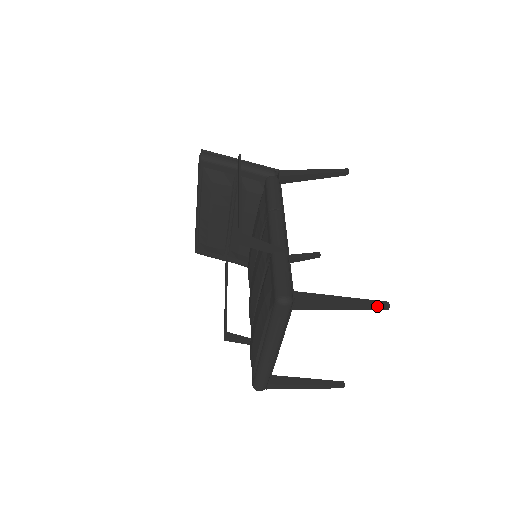
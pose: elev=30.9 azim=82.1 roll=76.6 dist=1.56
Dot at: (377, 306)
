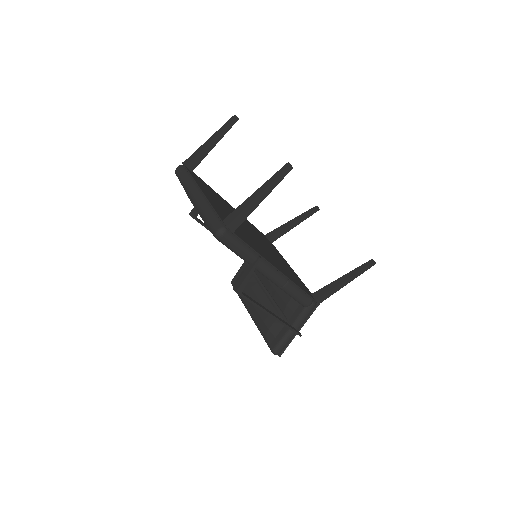
Dot at: (228, 122)
